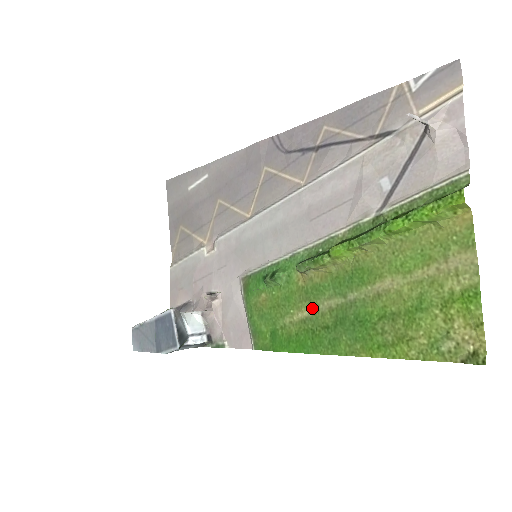
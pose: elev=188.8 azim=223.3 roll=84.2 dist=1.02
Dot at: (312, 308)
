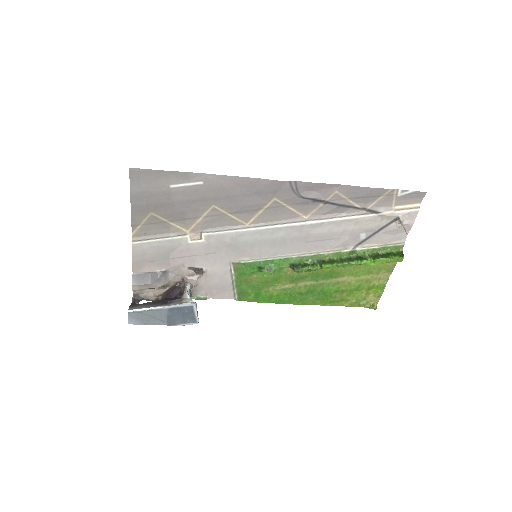
Dot at: (293, 284)
